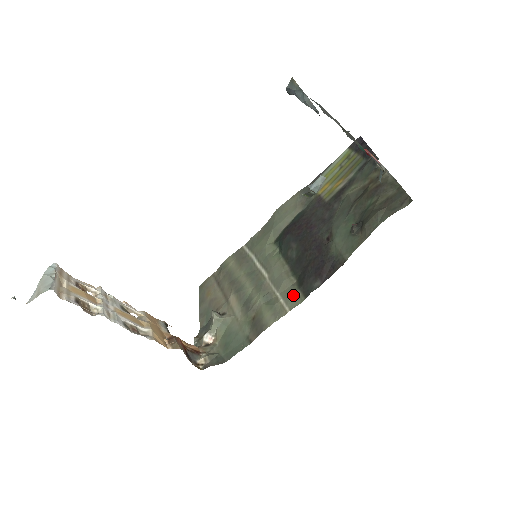
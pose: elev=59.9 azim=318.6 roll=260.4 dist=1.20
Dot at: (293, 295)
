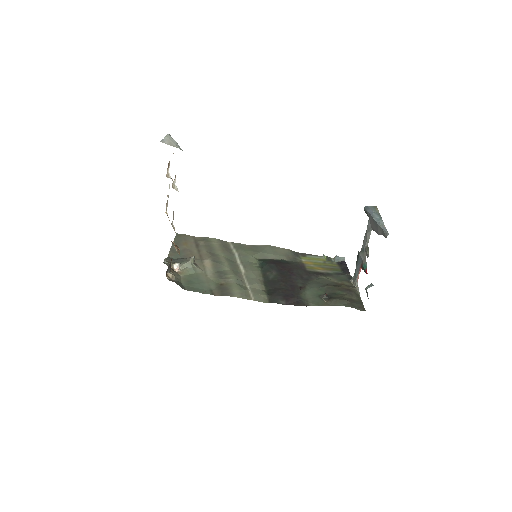
Dot at: (261, 295)
